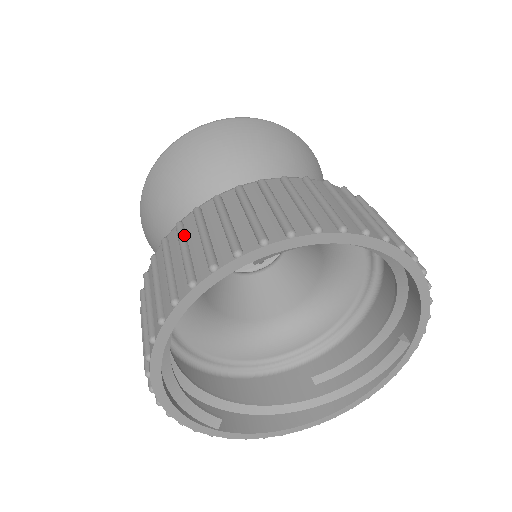
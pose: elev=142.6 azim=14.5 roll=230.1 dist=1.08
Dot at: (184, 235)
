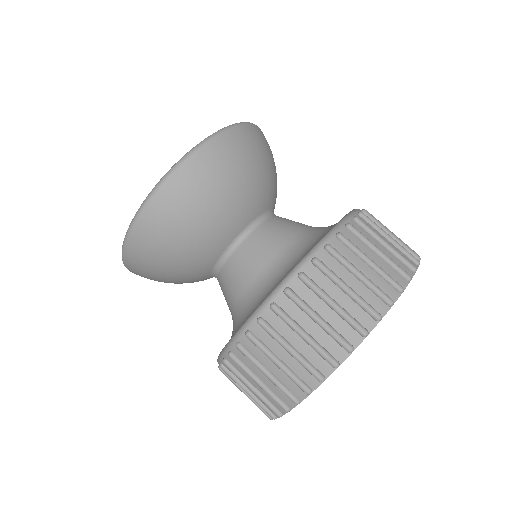
Dot at: (320, 288)
